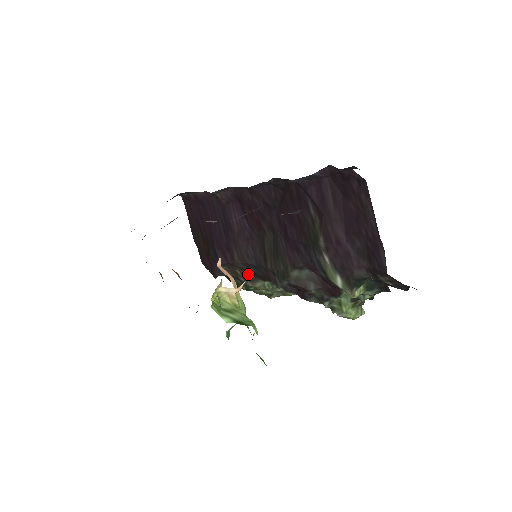
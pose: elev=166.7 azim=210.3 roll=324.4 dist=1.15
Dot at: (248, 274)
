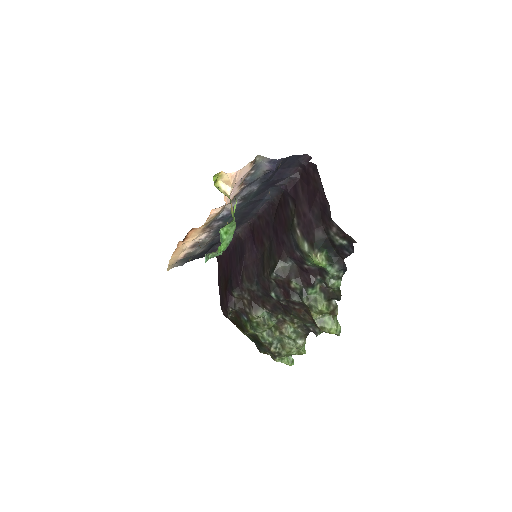
Dot at: (252, 300)
